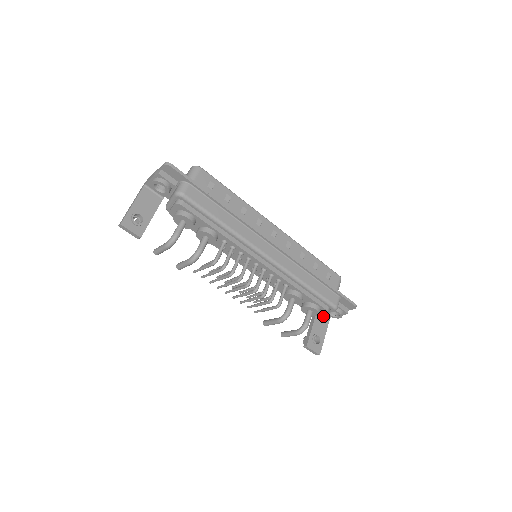
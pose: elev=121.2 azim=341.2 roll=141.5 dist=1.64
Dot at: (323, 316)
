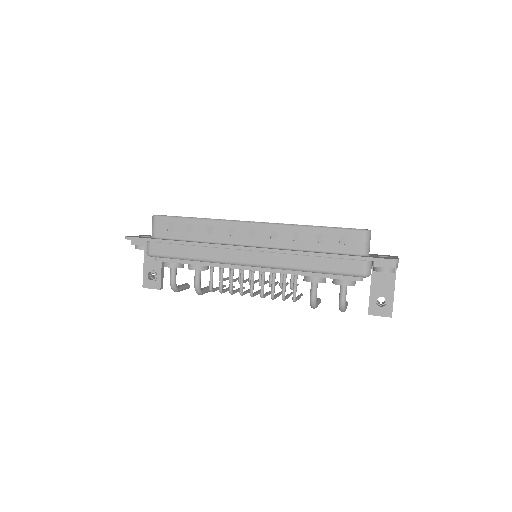
Dot at: occluded
